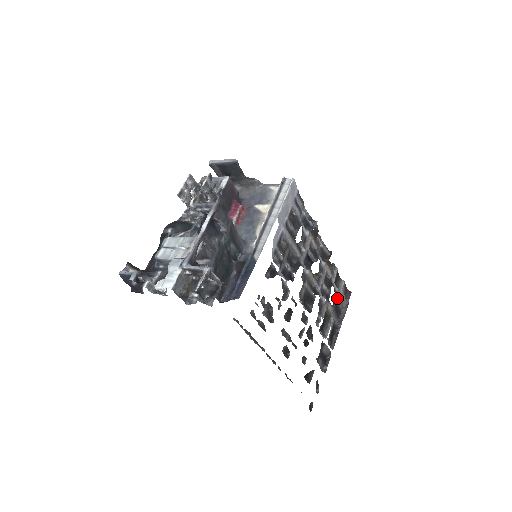
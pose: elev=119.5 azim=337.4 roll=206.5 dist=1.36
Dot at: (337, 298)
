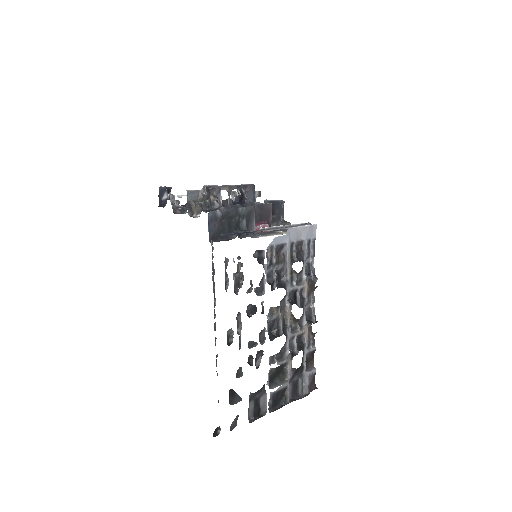
Dot at: (301, 375)
